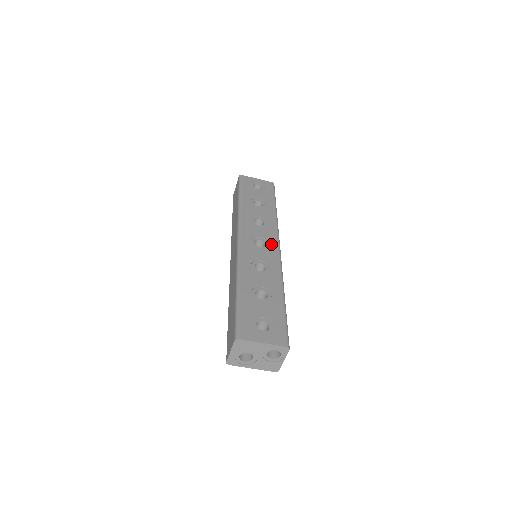
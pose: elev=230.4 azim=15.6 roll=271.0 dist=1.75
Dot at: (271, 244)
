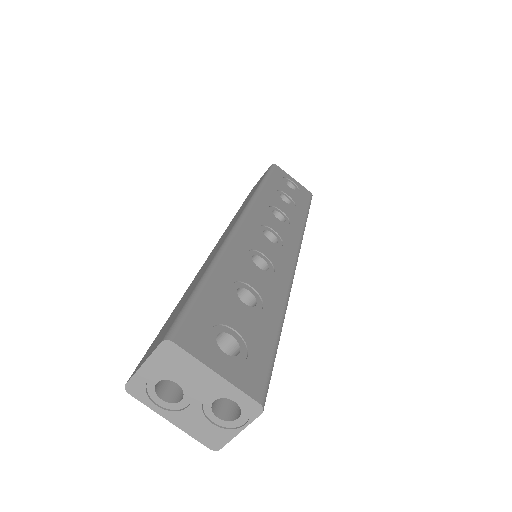
Dot at: (287, 246)
